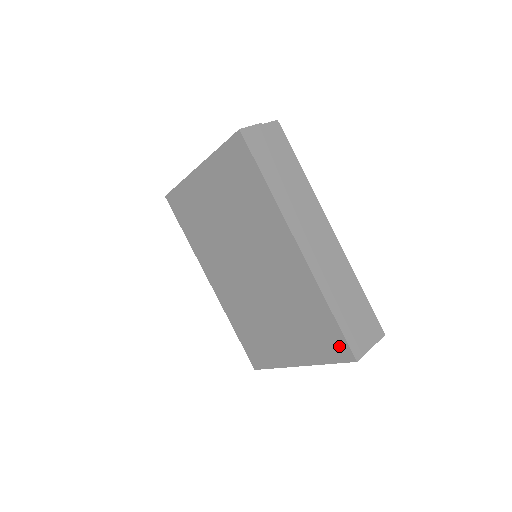
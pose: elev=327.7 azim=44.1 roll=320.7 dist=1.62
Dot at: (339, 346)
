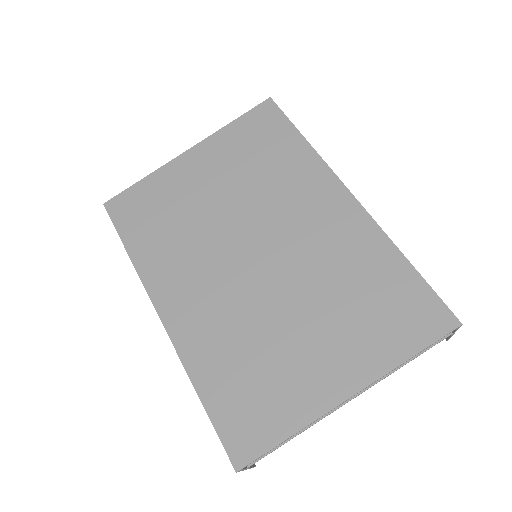
Dot at: (428, 312)
